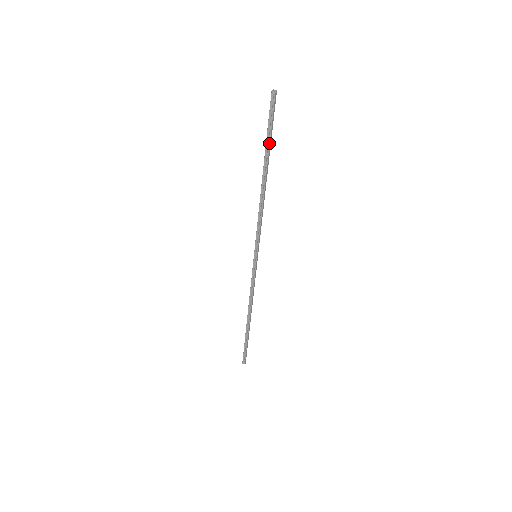
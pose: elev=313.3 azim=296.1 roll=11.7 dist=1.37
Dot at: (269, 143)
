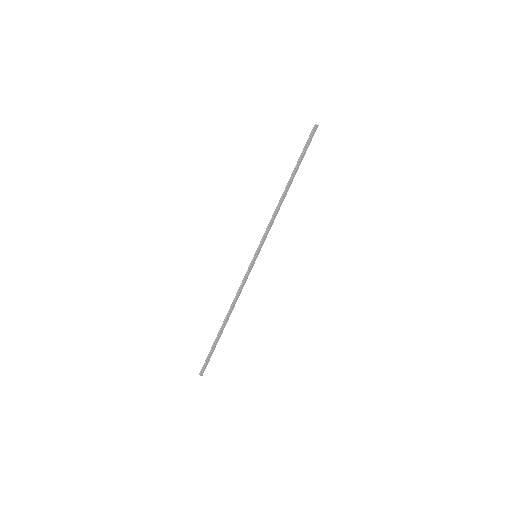
Dot at: (300, 160)
